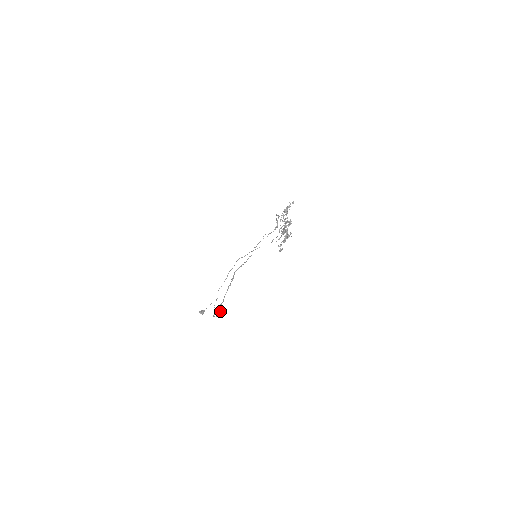
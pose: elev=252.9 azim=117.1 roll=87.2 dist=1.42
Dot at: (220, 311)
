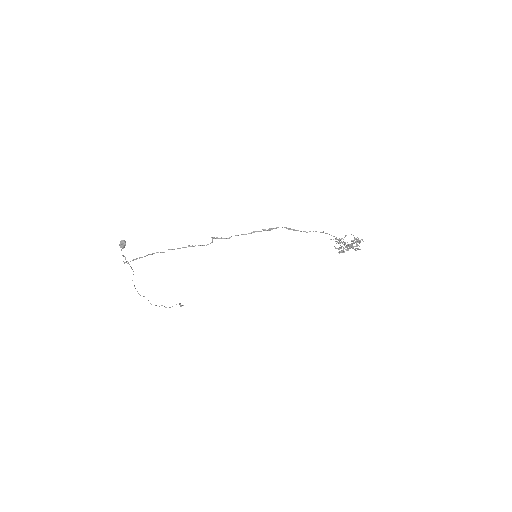
Dot at: occluded
